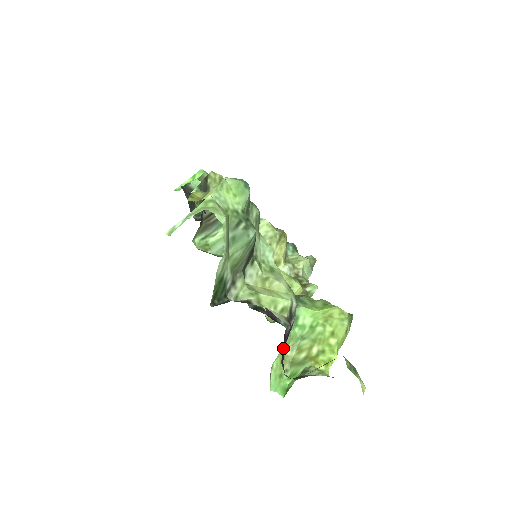
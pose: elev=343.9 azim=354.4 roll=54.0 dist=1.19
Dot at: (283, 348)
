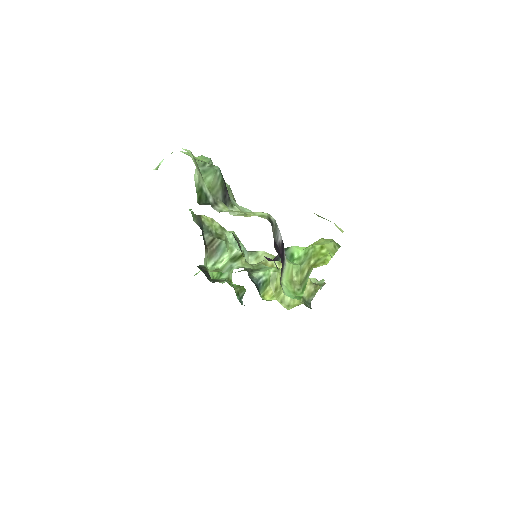
Dot at: (276, 248)
